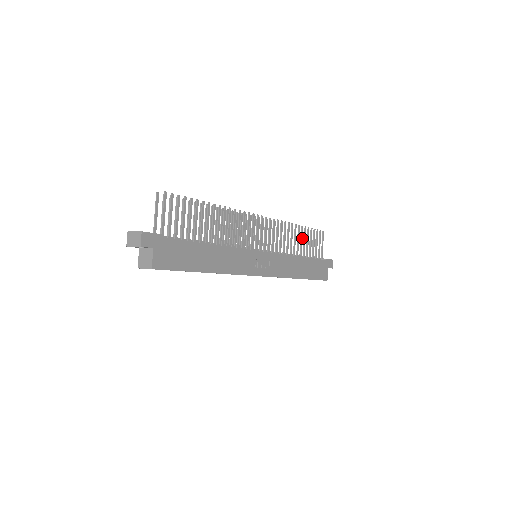
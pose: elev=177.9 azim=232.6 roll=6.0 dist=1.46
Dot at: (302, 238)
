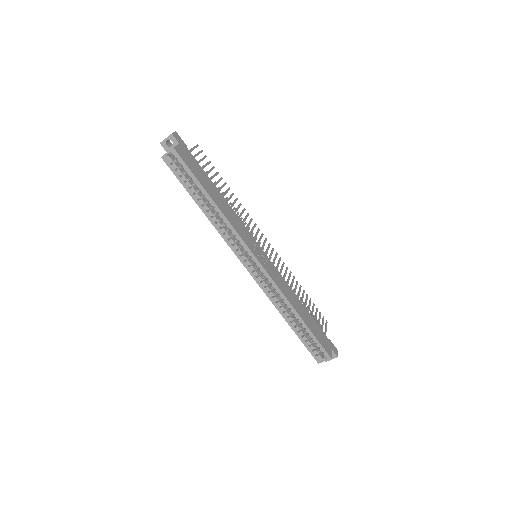
Dot at: (303, 297)
